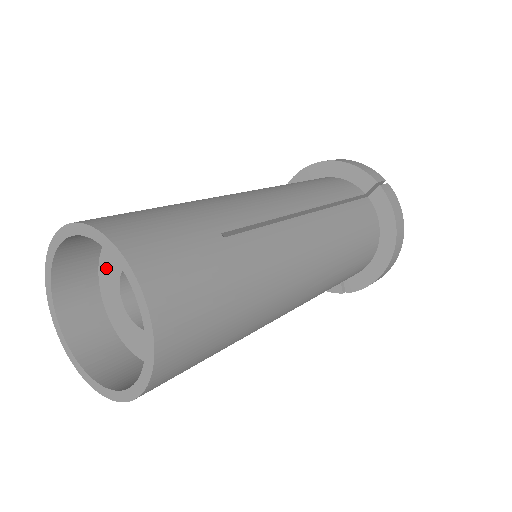
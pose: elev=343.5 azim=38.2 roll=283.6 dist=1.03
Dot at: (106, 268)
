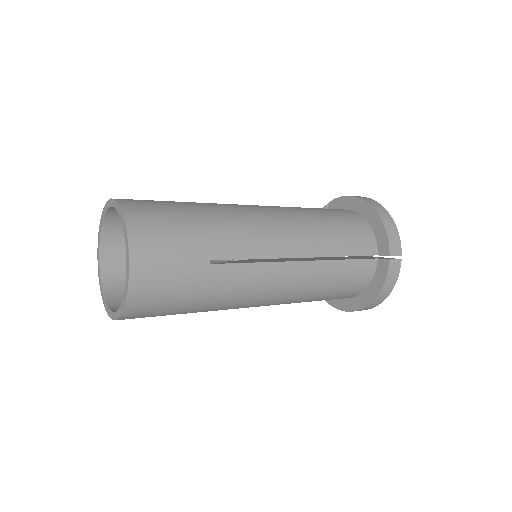
Dot at: occluded
